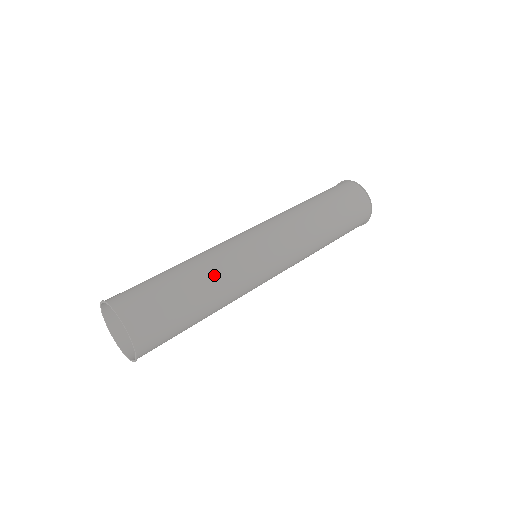
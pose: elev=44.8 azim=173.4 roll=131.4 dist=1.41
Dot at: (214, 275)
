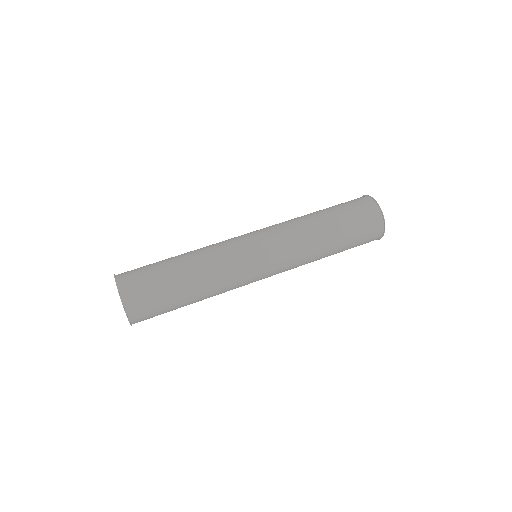
Dot at: (204, 270)
